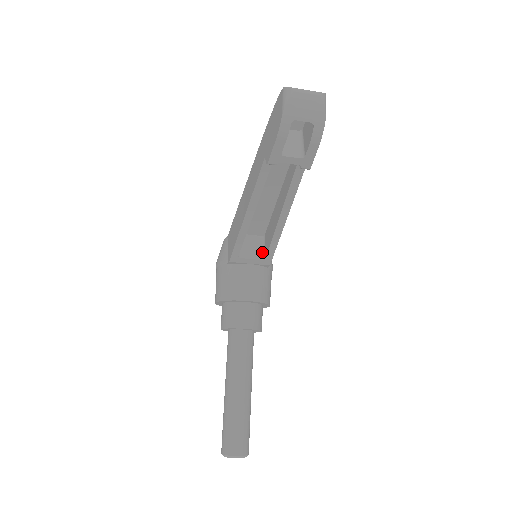
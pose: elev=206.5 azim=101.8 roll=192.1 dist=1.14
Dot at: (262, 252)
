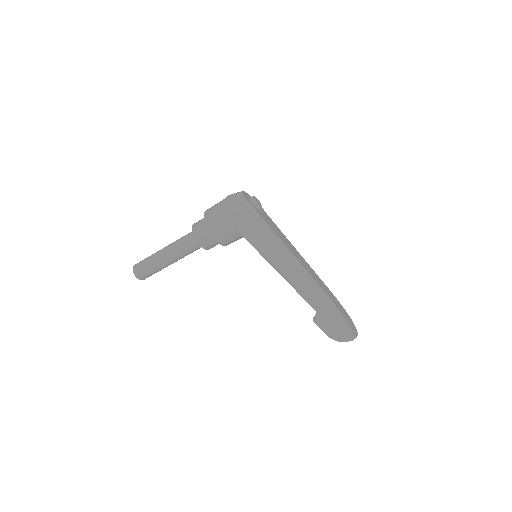
Dot at: occluded
